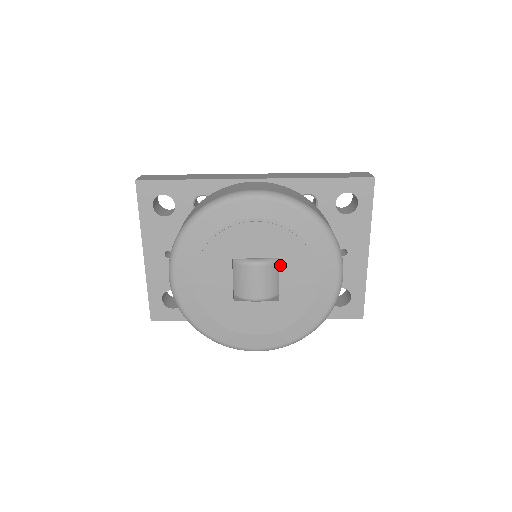
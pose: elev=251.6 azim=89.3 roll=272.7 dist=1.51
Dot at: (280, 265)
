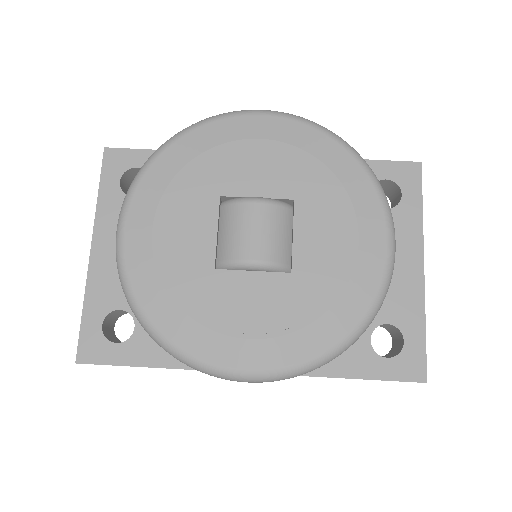
Dot at: (295, 211)
